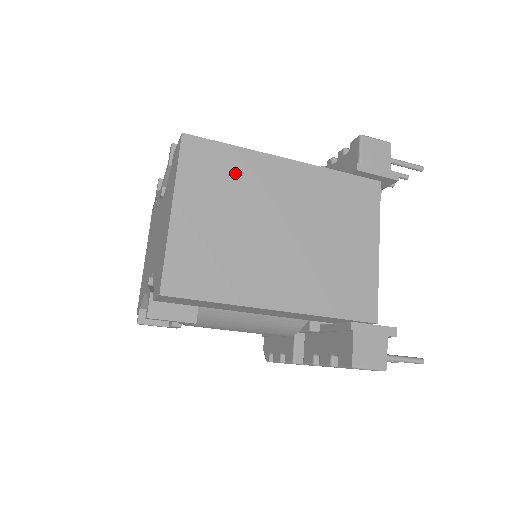
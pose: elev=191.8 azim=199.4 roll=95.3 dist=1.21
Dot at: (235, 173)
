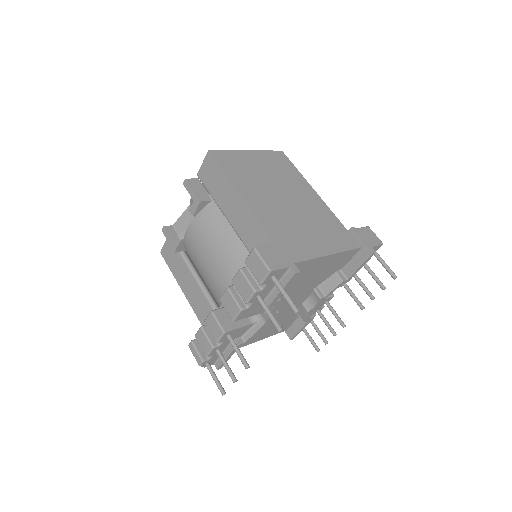
Dot at: (288, 173)
